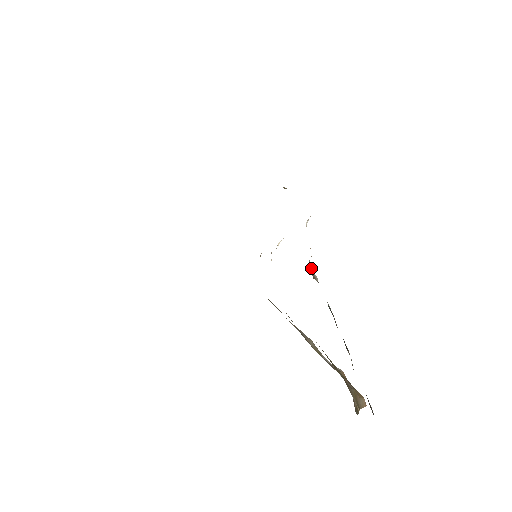
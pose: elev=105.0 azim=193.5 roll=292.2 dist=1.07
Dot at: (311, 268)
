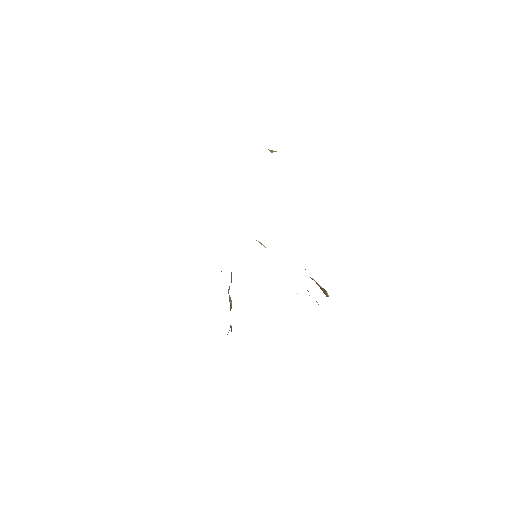
Dot at: occluded
